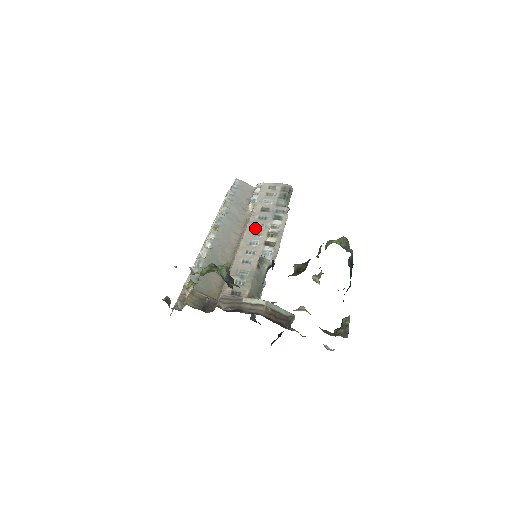
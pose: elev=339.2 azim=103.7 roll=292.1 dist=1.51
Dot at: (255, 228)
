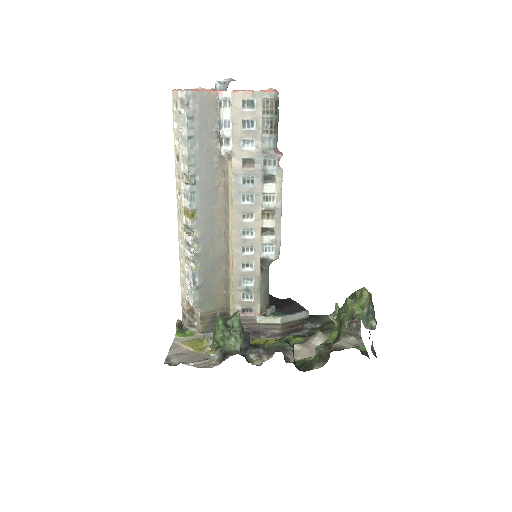
Dot at: (243, 206)
